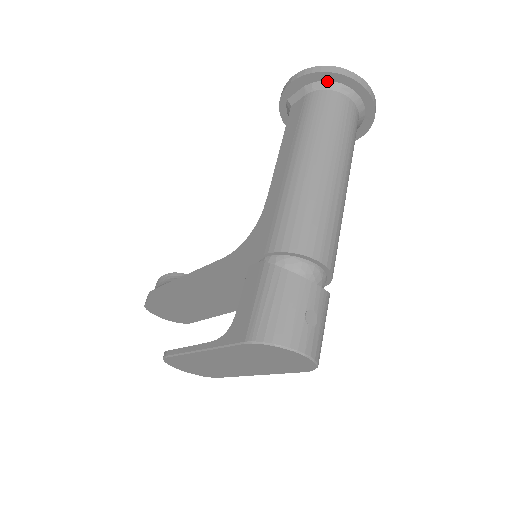
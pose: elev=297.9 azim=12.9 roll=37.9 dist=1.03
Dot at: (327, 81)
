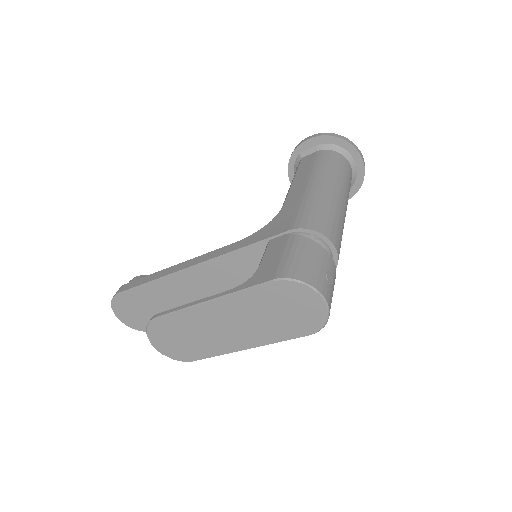
Dot at: (336, 145)
